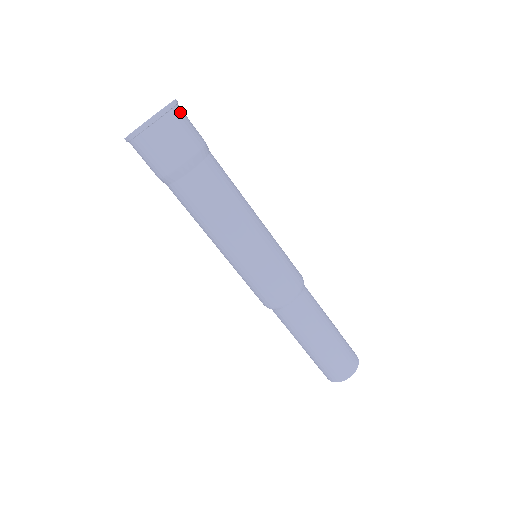
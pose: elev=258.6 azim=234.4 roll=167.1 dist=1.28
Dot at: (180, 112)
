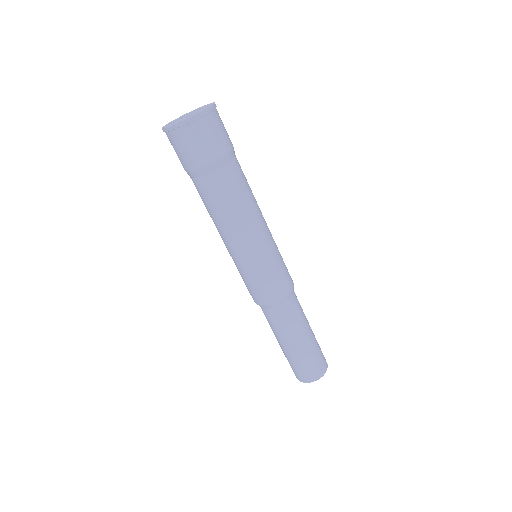
Dot at: (214, 118)
